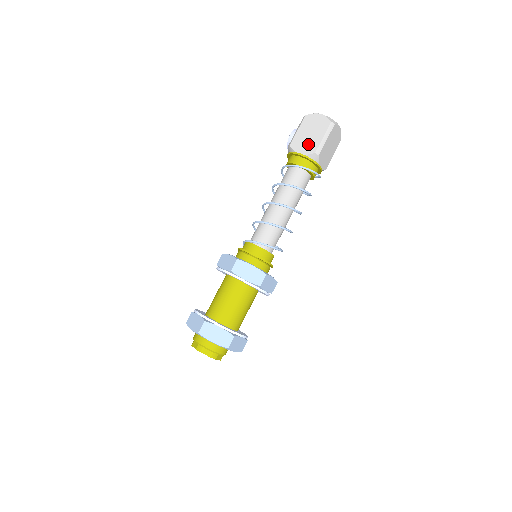
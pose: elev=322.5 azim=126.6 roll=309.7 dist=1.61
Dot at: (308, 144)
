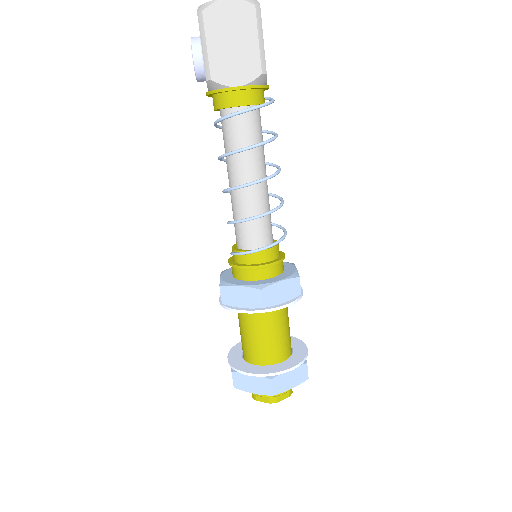
Dot at: (241, 63)
